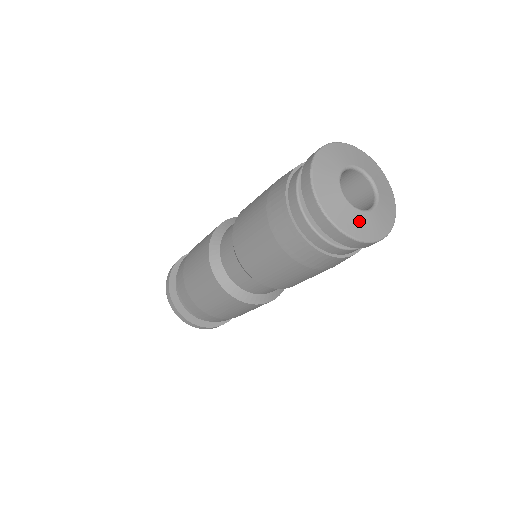
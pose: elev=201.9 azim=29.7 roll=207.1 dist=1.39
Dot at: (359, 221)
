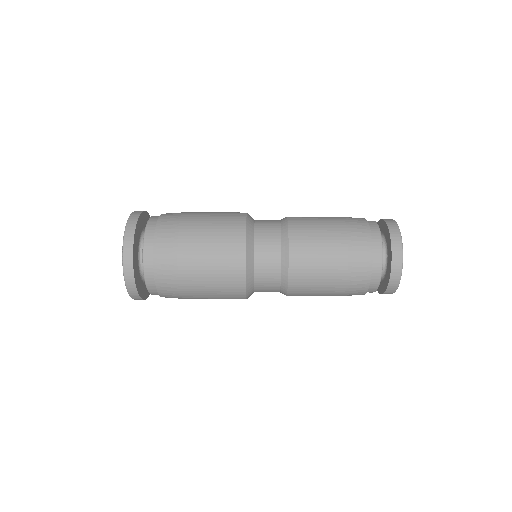
Dot at: occluded
